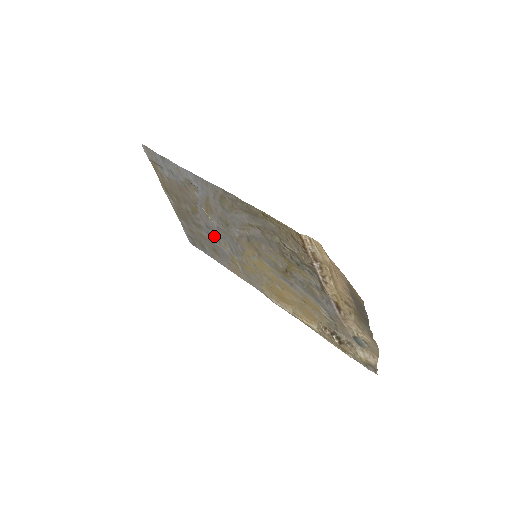
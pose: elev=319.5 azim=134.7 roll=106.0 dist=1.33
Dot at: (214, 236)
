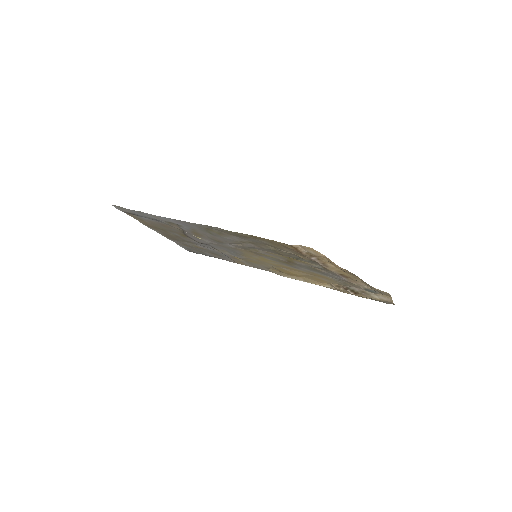
Dot at: (210, 247)
